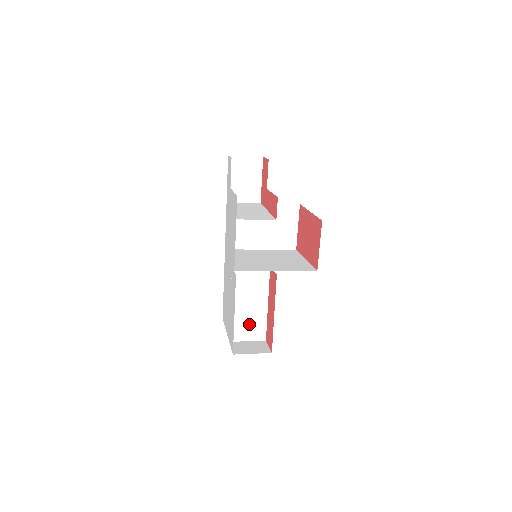
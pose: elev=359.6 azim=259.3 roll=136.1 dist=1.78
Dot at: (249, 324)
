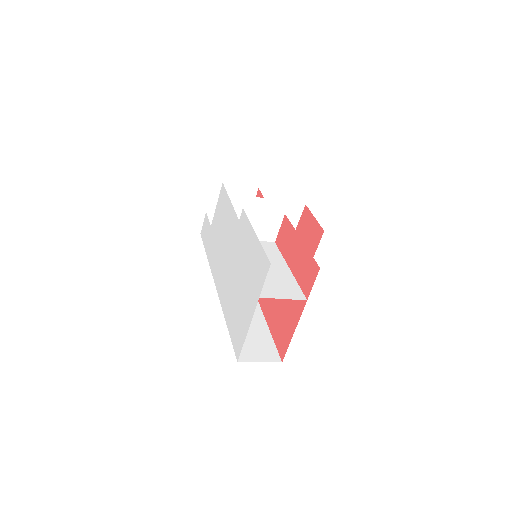
Dot at: (277, 283)
